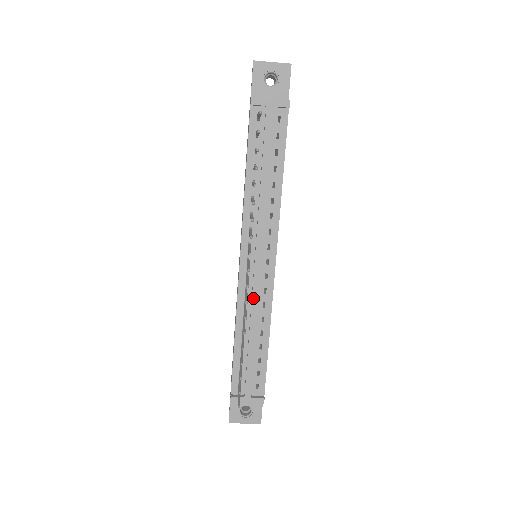
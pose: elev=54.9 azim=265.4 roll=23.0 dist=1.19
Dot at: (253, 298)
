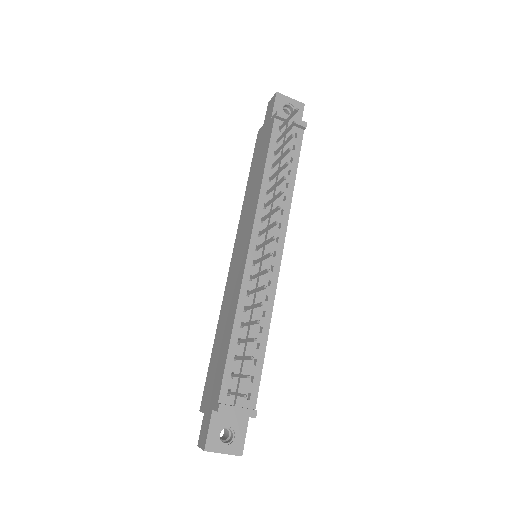
Dot at: (259, 286)
